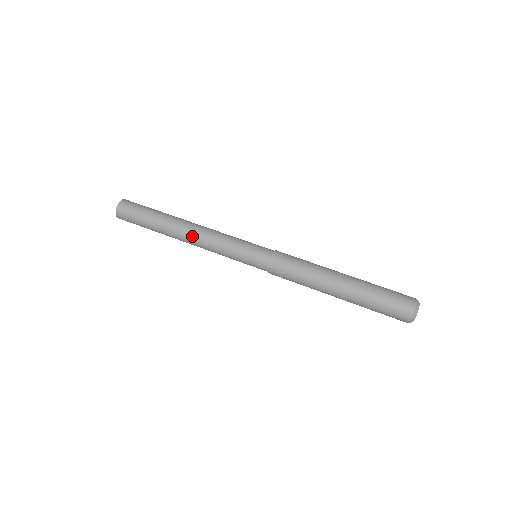
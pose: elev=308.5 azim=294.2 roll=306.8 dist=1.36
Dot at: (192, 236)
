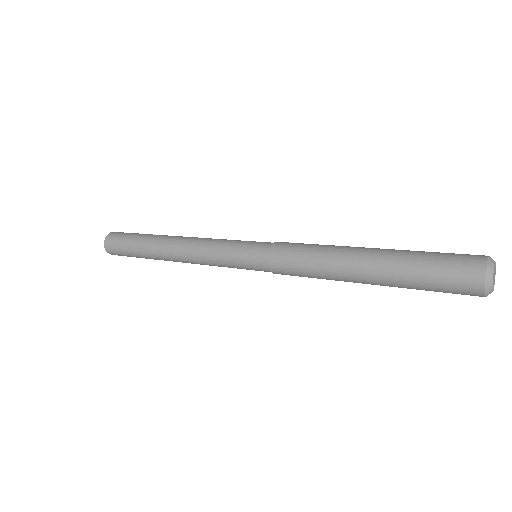
Dot at: (189, 237)
